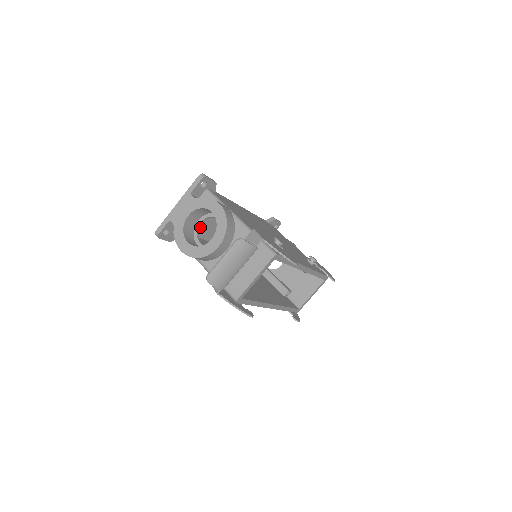
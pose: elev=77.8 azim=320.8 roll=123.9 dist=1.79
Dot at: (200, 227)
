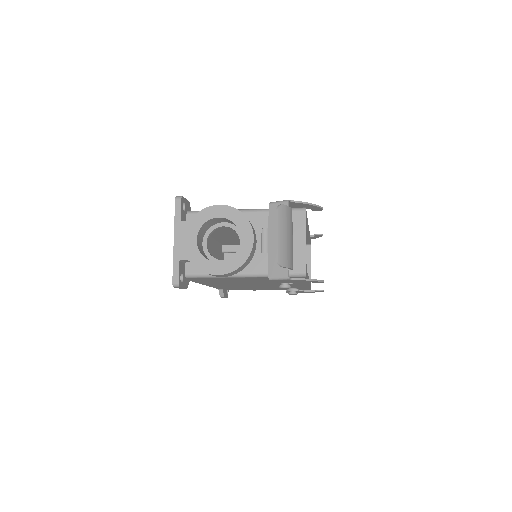
Dot at: occluded
